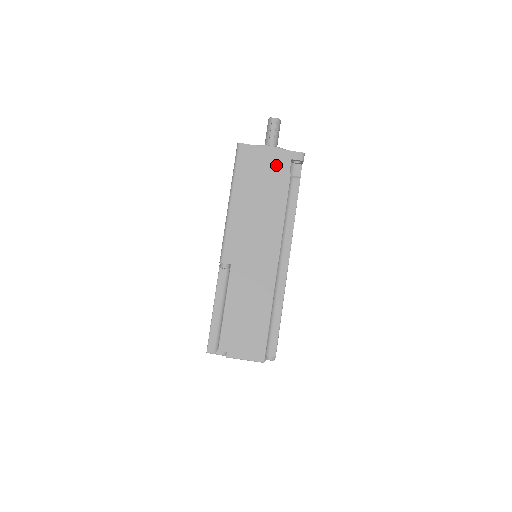
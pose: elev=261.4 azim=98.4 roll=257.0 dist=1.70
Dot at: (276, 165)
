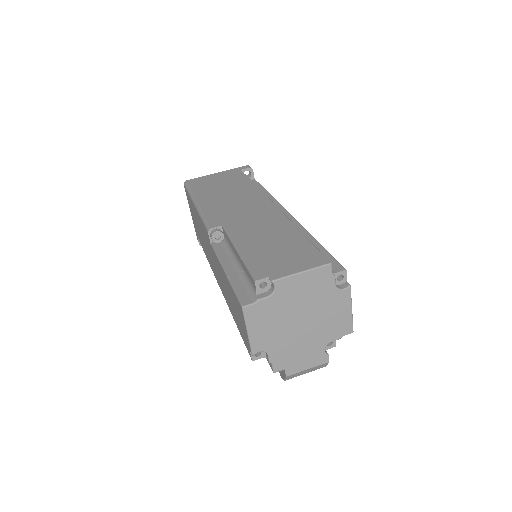
Dot at: (228, 176)
